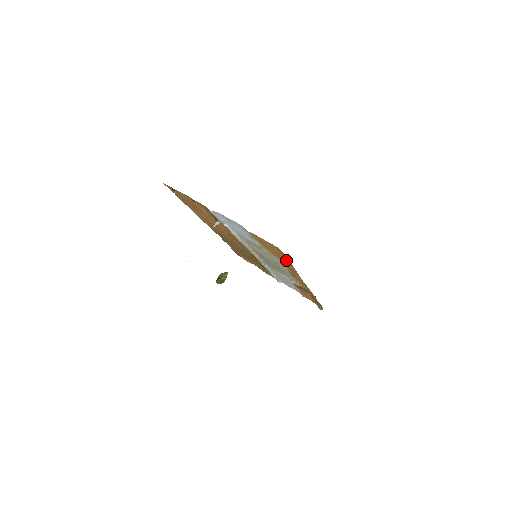
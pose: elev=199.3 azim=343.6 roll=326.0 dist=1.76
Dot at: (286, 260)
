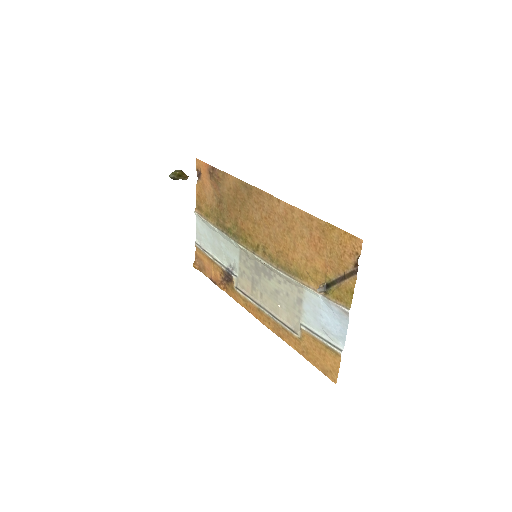
Dot at: (306, 355)
